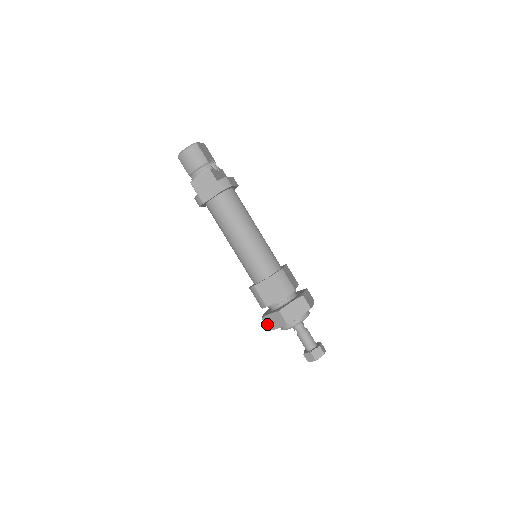
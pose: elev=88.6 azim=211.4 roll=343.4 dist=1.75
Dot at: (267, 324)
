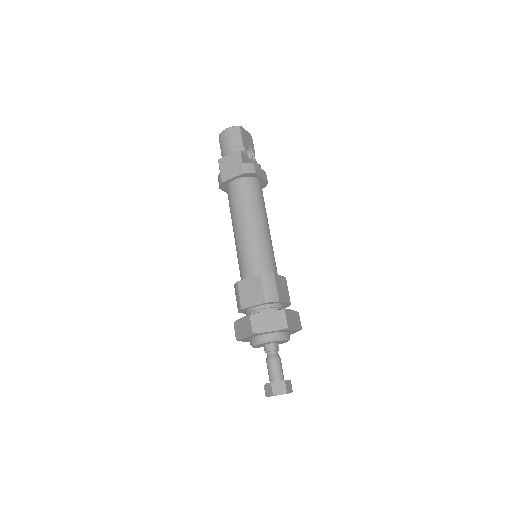
Dot at: (236, 331)
